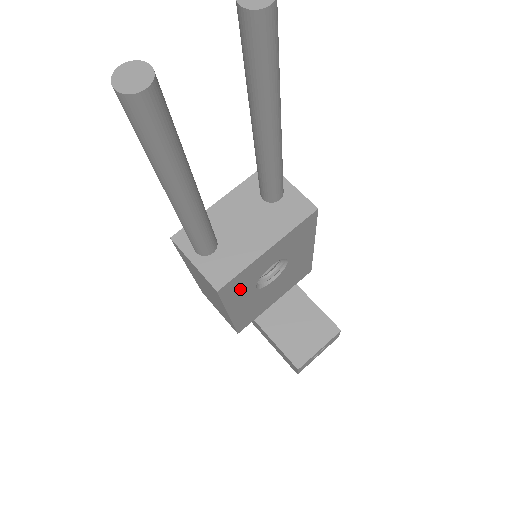
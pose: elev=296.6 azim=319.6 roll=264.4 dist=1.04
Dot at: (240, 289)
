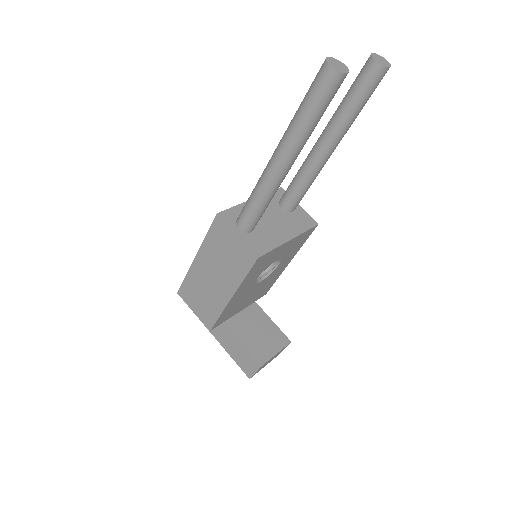
Dot at: (257, 270)
